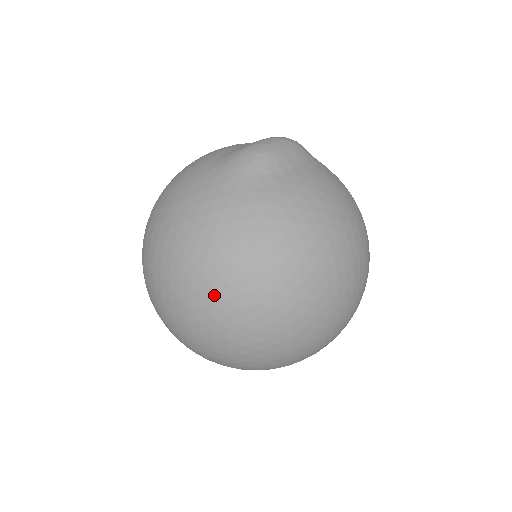
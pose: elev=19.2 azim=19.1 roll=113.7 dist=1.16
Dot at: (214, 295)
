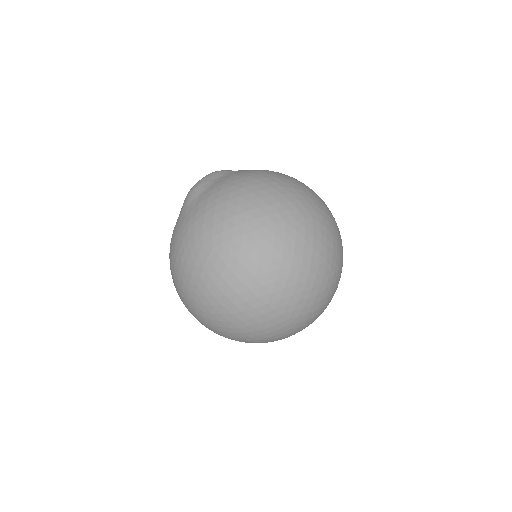
Dot at: (203, 280)
